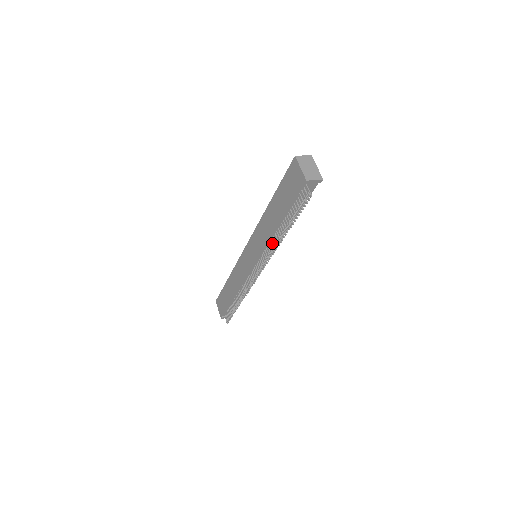
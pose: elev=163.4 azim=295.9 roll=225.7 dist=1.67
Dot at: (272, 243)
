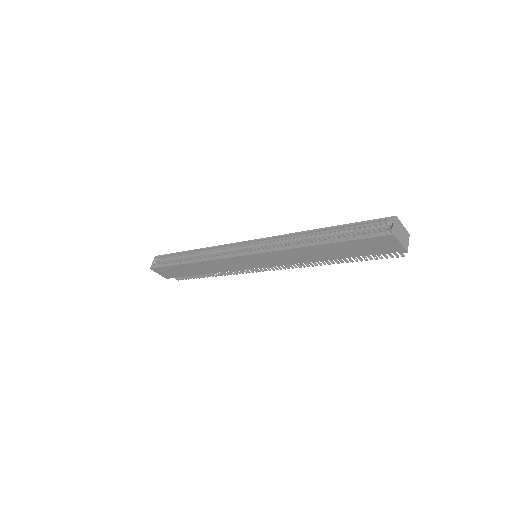
Dot at: (307, 262)
